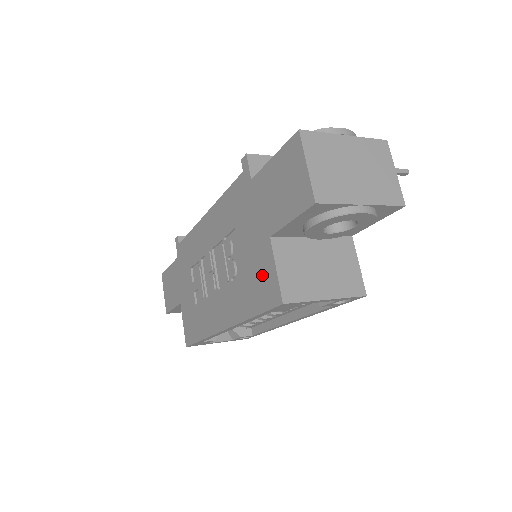
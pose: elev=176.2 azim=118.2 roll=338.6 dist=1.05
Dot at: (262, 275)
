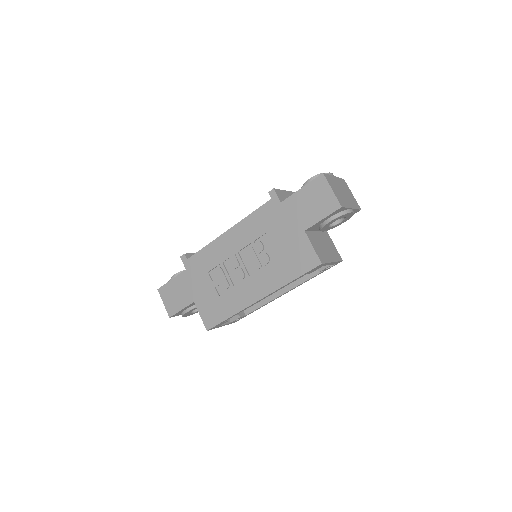
Dot at: (300, 254)
